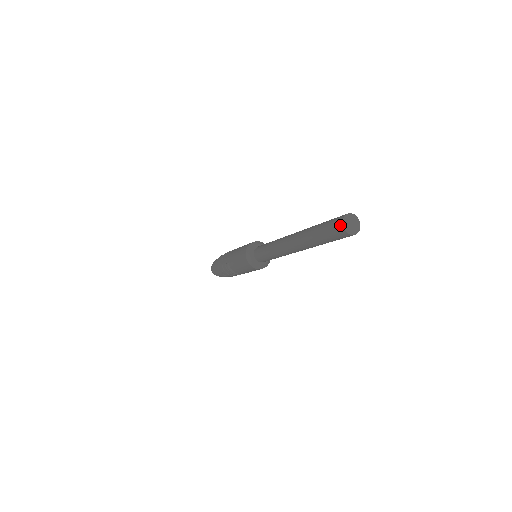
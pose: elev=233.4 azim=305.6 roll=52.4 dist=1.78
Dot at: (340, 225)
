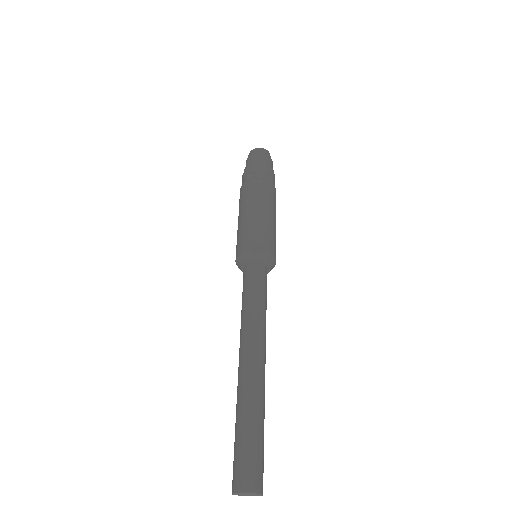
Dot at: occluded
